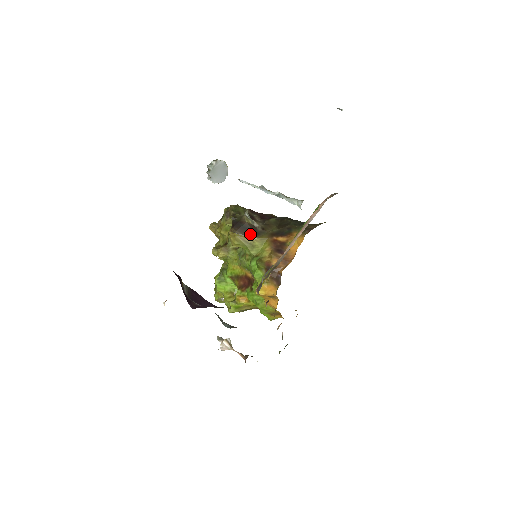
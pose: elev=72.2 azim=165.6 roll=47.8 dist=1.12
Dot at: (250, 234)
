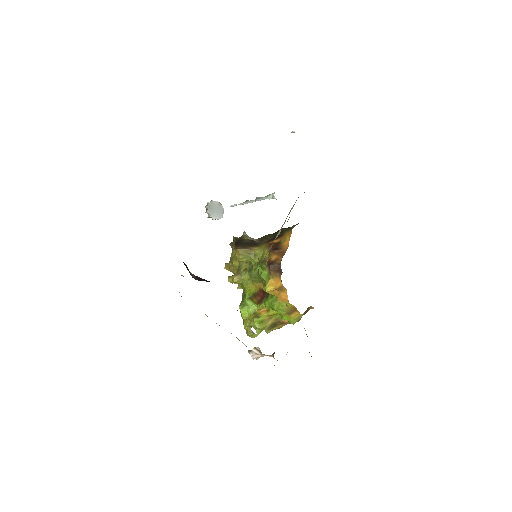
Dot at: (250, 246)
